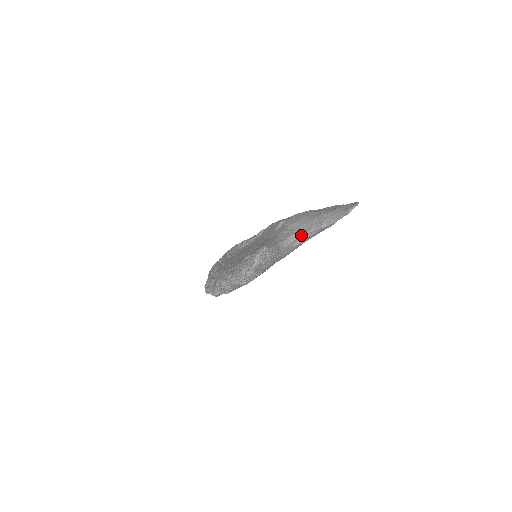
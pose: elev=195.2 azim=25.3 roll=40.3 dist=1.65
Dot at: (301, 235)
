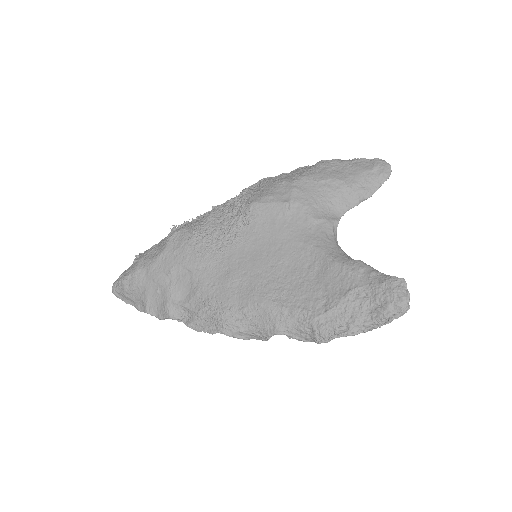
Dot at: occluded
